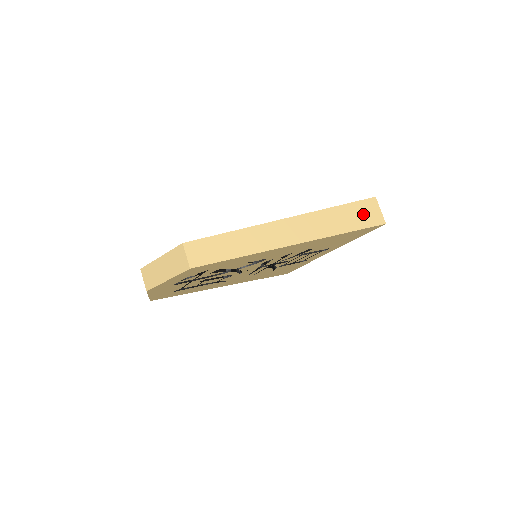
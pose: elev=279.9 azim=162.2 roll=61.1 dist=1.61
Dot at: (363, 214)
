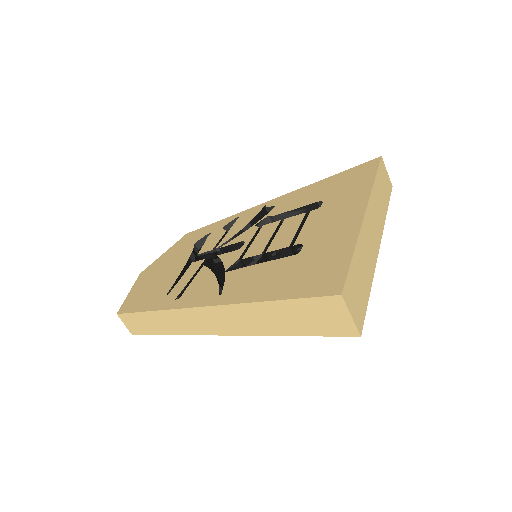
Dot at: (316, 317)
